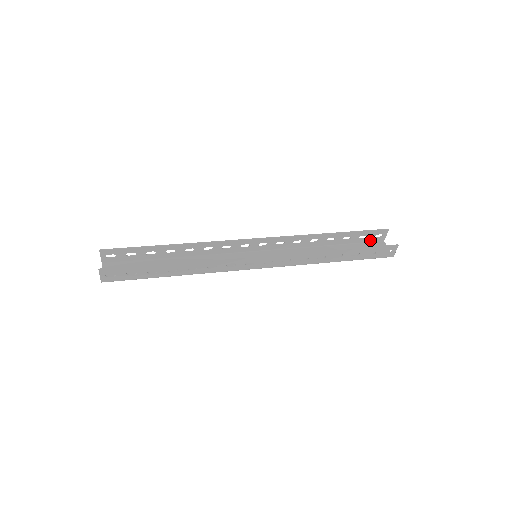
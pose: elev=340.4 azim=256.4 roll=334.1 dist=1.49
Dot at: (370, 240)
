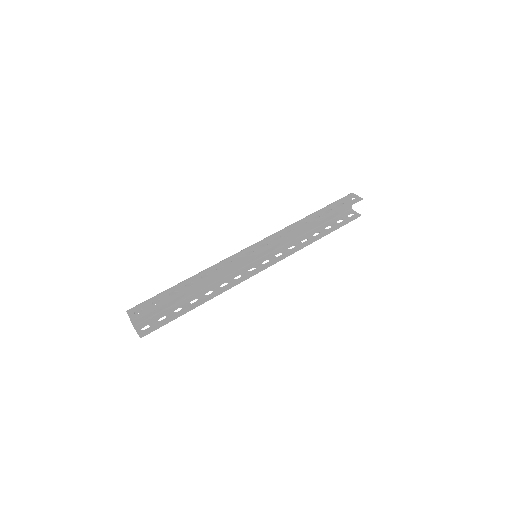
Dot at: (343, 200)
